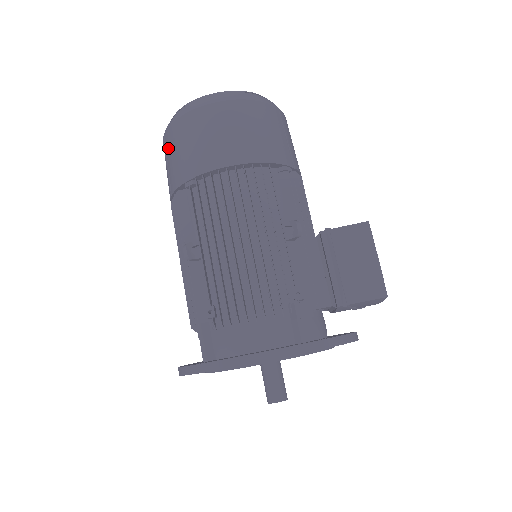
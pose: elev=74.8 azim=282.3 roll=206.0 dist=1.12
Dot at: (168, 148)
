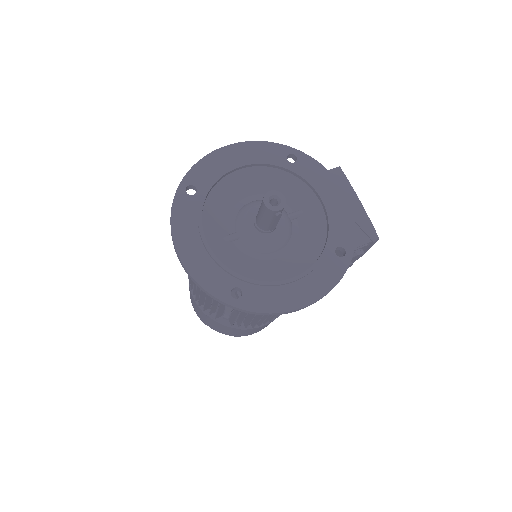
Dot at: occluded
